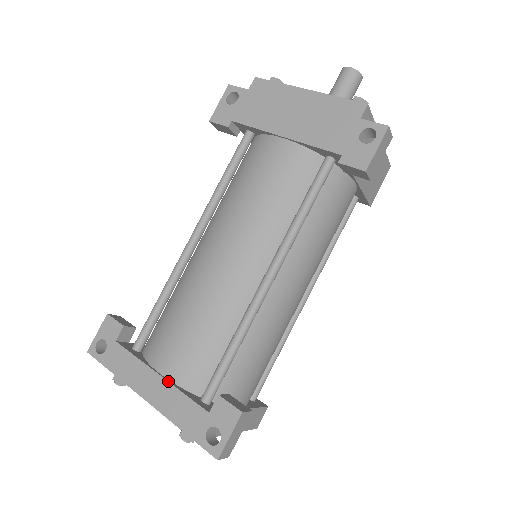
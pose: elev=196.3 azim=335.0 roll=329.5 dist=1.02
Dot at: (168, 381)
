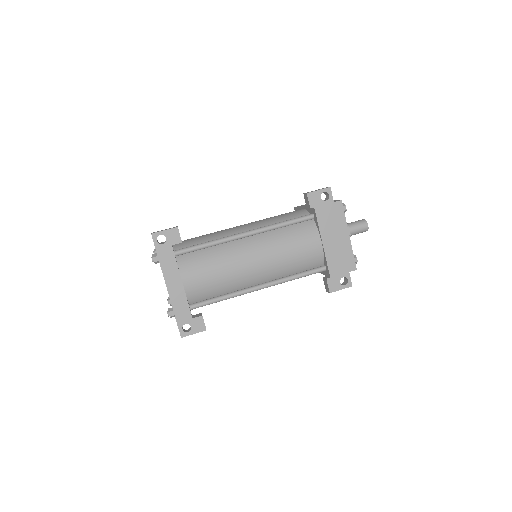
Dot at: (184, 289)
